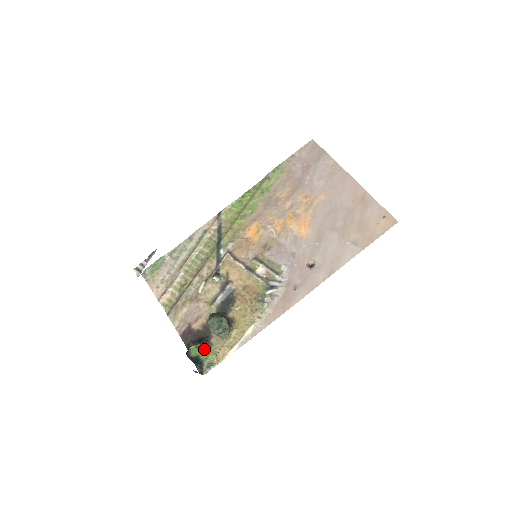
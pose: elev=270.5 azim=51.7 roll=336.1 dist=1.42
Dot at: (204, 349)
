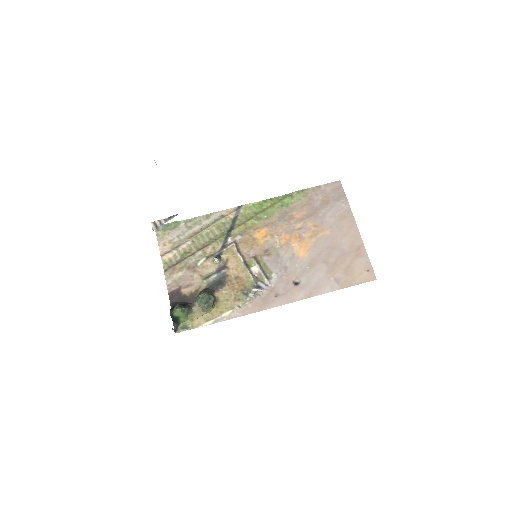
Dot at: (186, 313)
